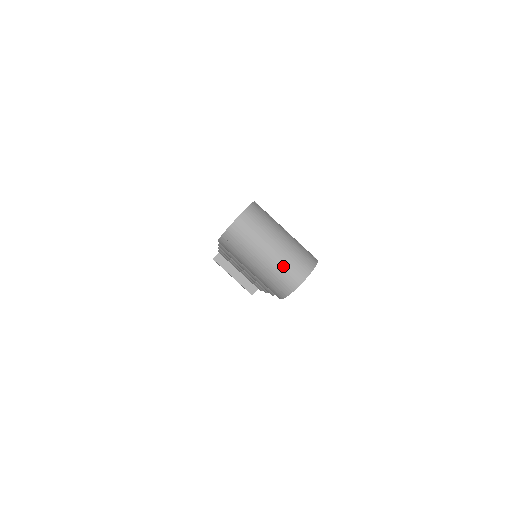
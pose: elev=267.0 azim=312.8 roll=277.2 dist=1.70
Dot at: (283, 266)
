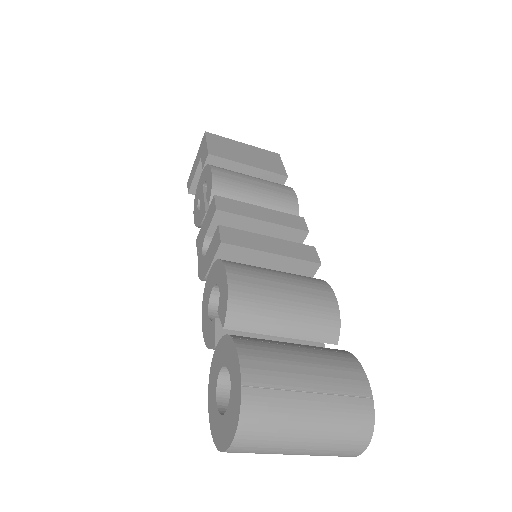
Dot at: (325, 454)
